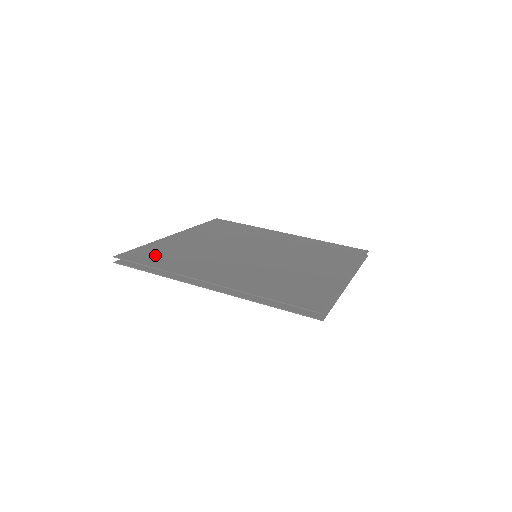
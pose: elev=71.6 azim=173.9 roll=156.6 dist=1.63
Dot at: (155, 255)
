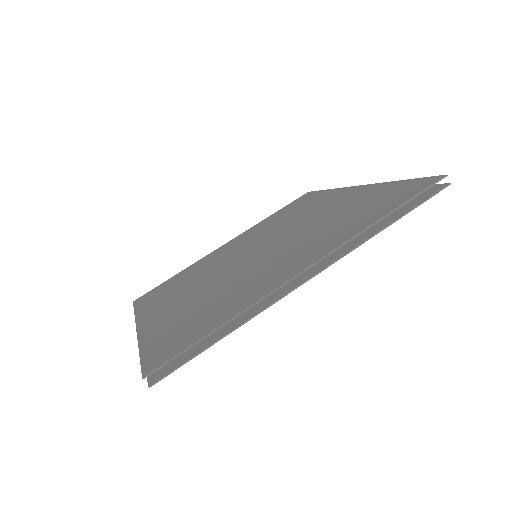
Dot at: (182, 333)
